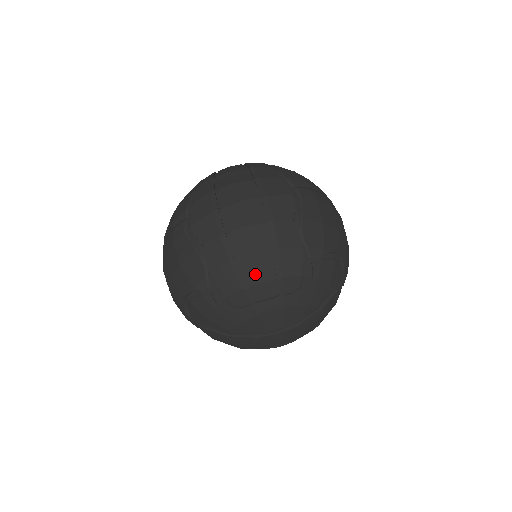
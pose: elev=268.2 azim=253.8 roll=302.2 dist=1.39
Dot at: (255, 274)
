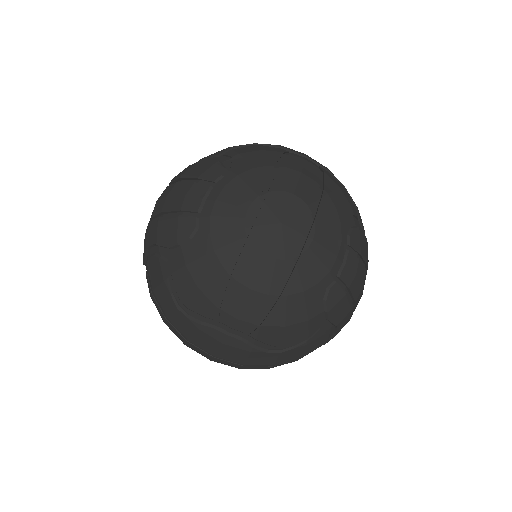
Dot at: (177, 201)
